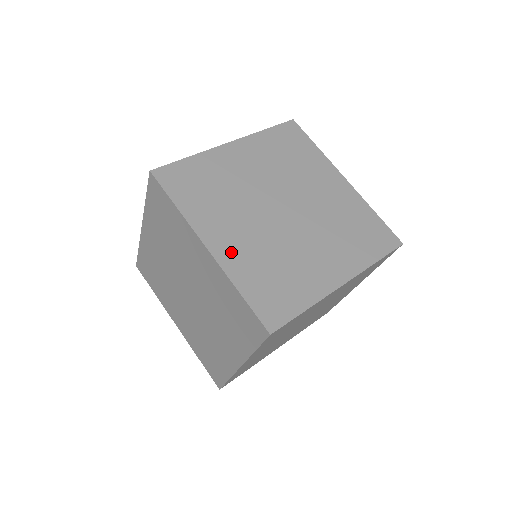
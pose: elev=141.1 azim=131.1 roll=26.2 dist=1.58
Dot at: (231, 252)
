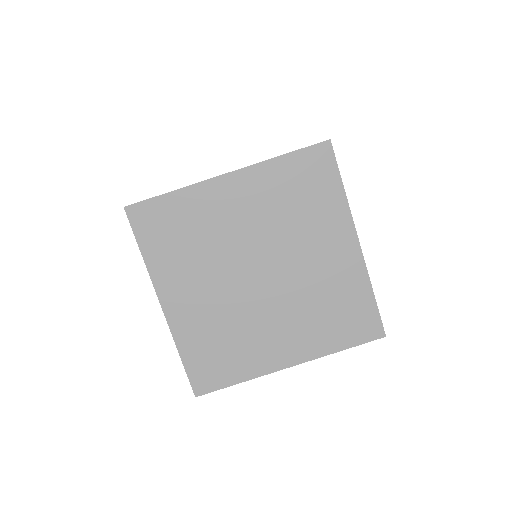
Dot at: (184, 315)
